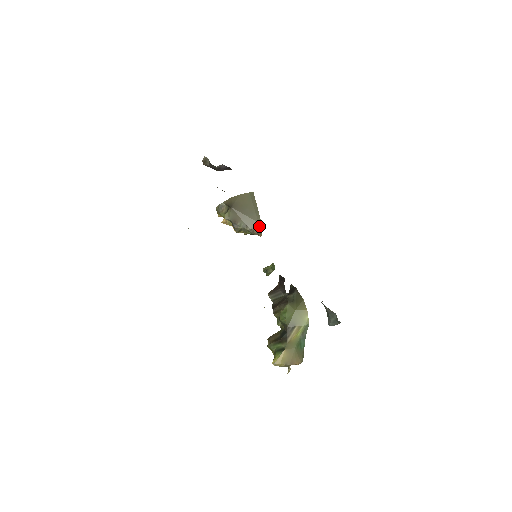
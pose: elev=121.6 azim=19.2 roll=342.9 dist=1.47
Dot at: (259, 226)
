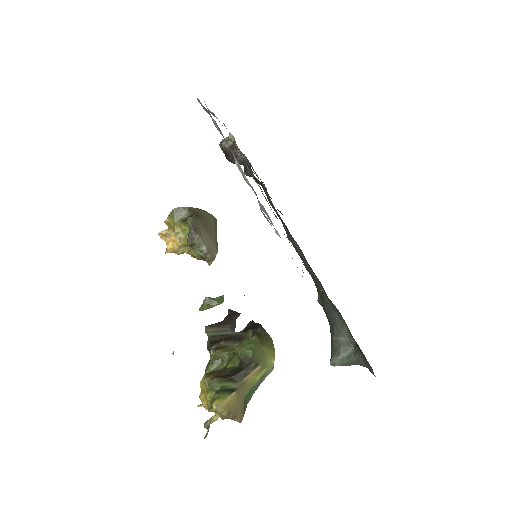
Dot at: (215, 252)
